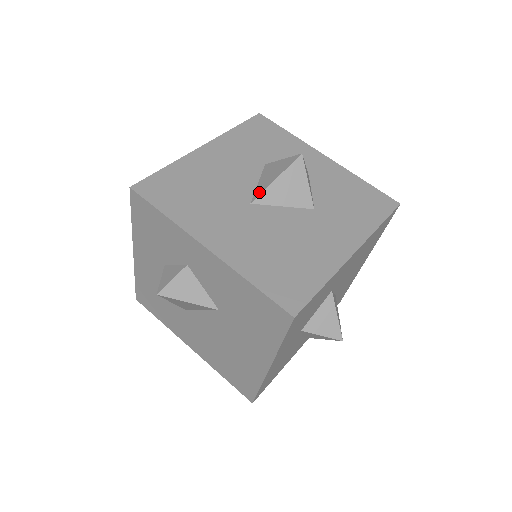
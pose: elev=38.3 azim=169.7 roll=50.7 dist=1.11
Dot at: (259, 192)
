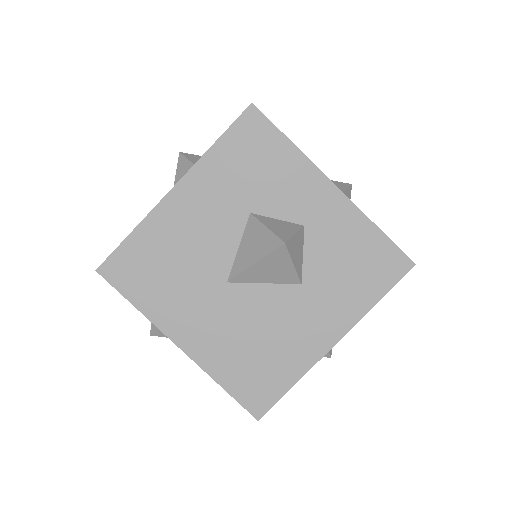
Dot at: (236, 271)
